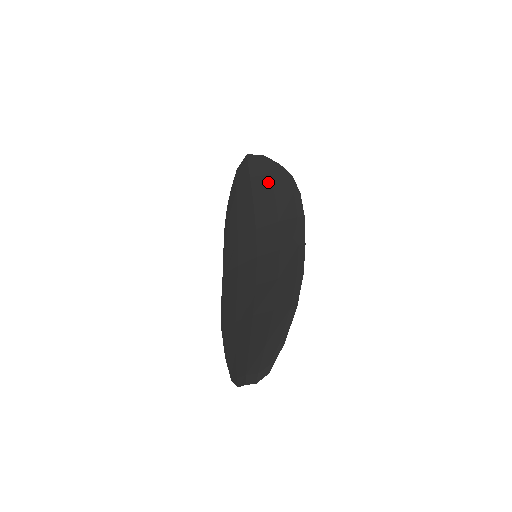
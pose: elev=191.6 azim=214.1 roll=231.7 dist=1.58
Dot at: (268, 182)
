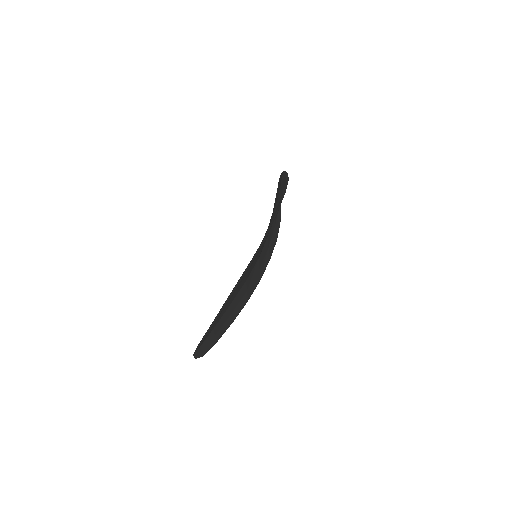
Dot at: occluded
